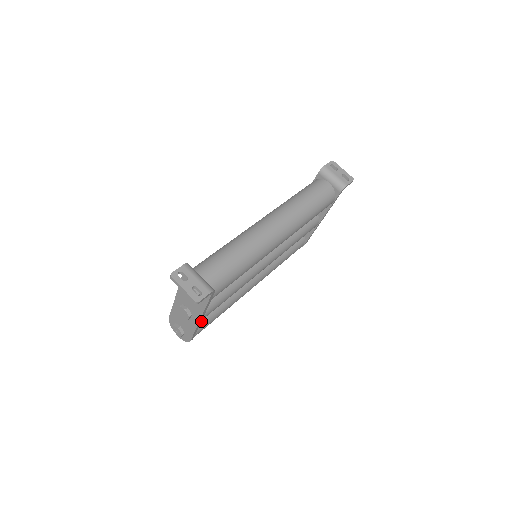
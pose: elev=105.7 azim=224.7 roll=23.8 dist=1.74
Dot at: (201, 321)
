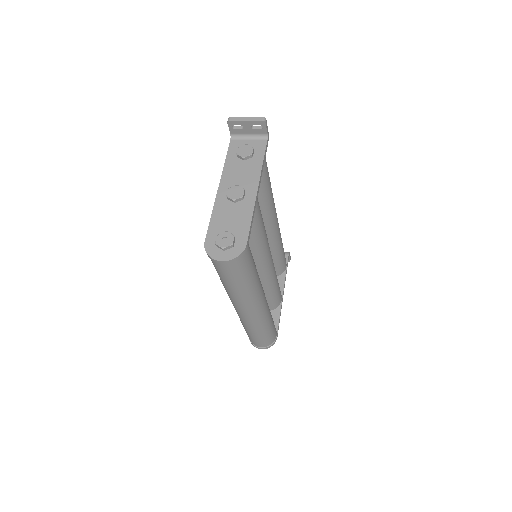
Dot at: occluded
